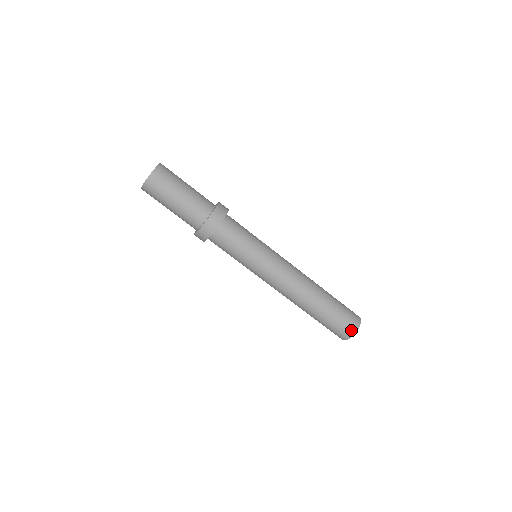
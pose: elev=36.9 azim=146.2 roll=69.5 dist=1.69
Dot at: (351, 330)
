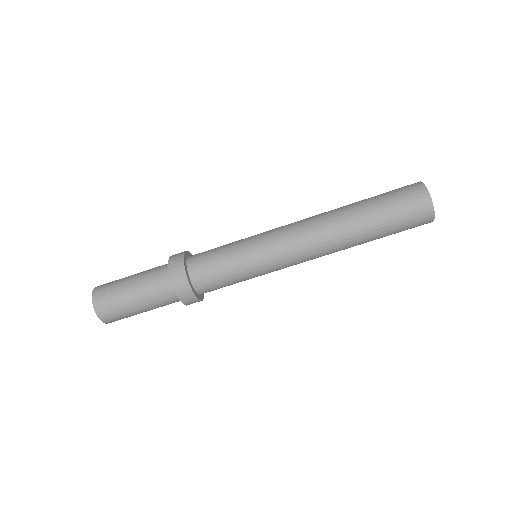
Dot at: (422, 200)
